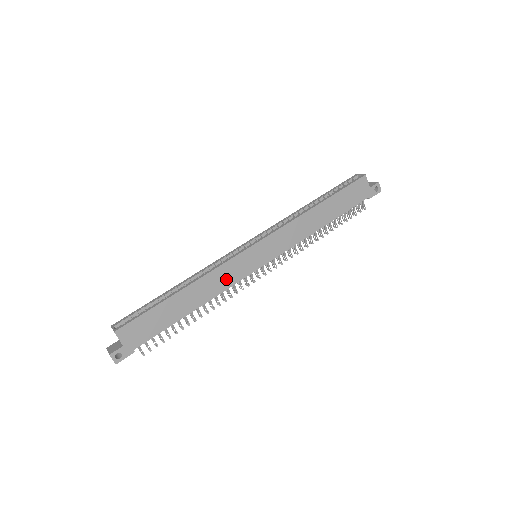
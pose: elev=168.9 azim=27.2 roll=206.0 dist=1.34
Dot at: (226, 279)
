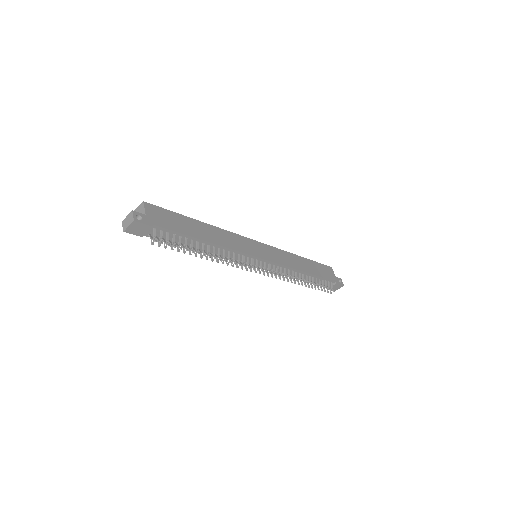
Dot at: (235, 244)
